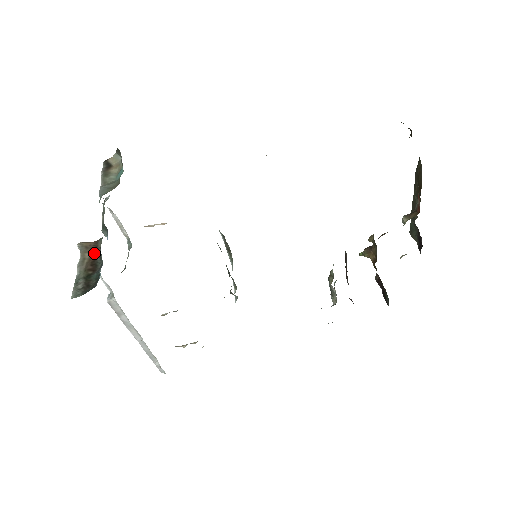
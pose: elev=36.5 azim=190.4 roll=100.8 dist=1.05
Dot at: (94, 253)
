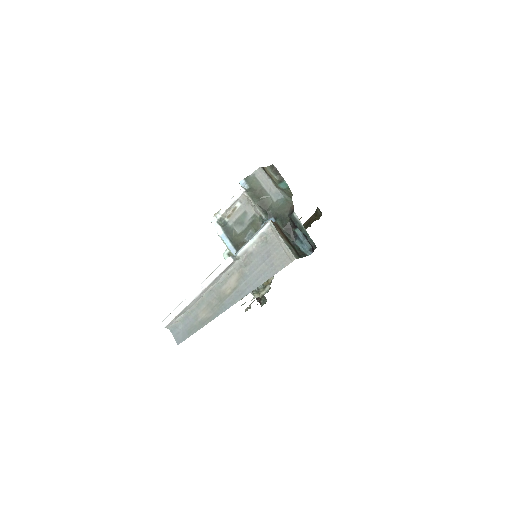
Dot at: (281, 231)
